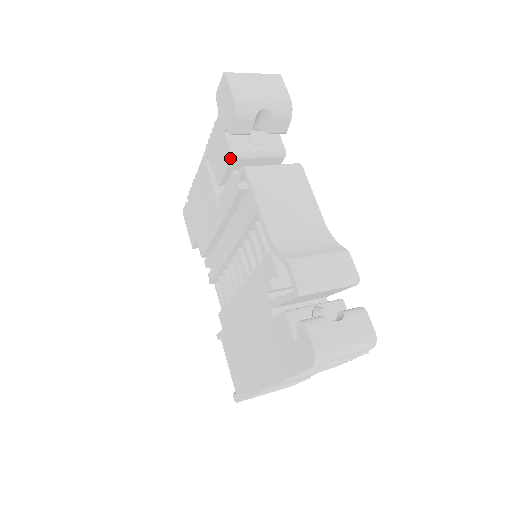
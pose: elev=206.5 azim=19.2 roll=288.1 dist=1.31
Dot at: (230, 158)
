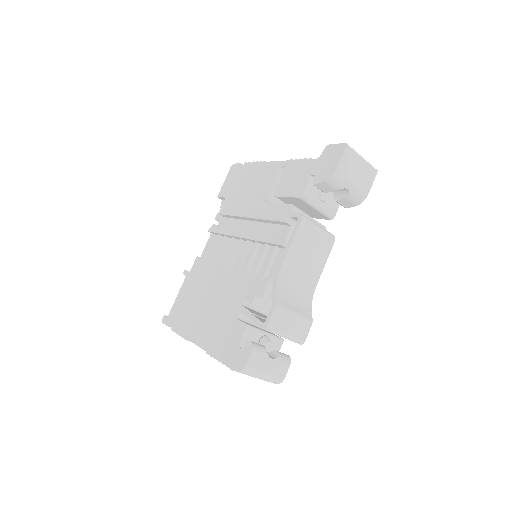
Dot at: (299, 196)
